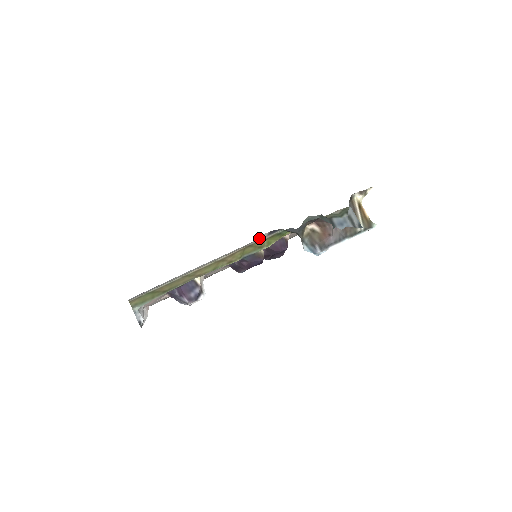
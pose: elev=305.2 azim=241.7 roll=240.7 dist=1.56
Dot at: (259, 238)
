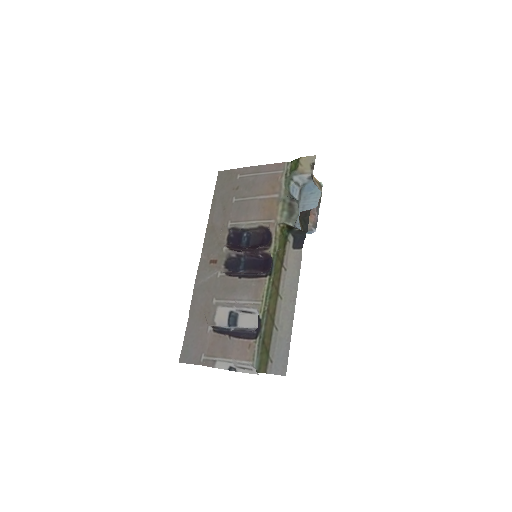
Dot at: (293, 256)
